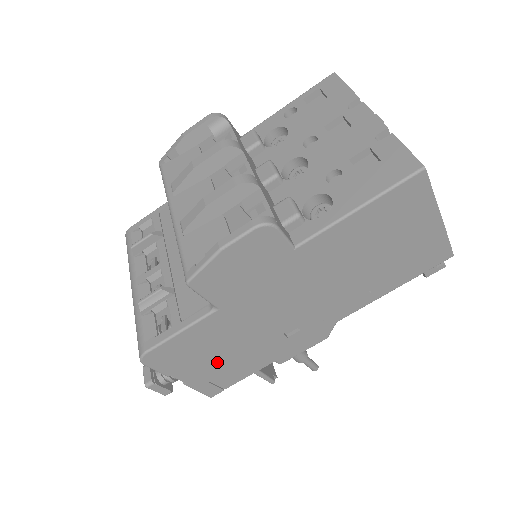
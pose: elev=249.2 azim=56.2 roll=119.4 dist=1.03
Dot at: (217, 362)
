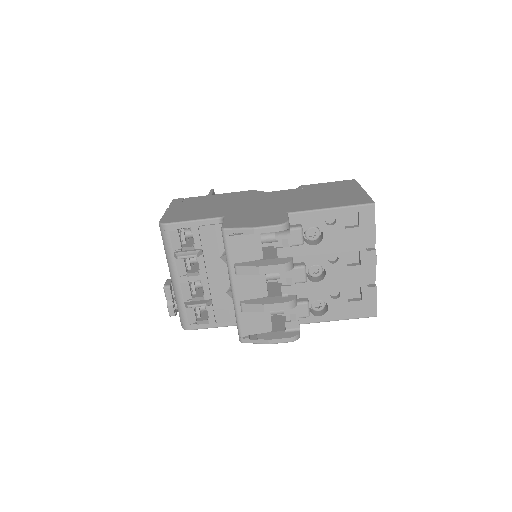
Dot at: occluded
